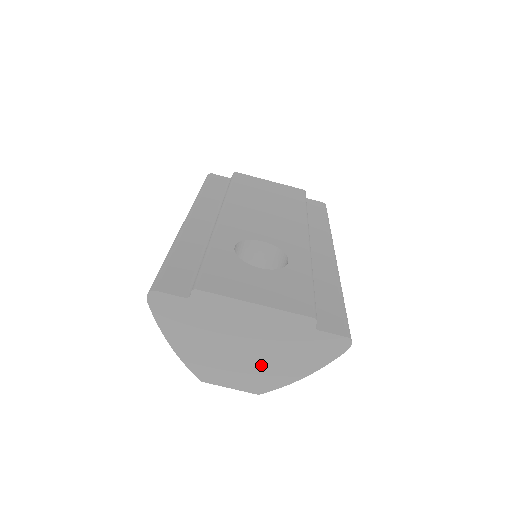
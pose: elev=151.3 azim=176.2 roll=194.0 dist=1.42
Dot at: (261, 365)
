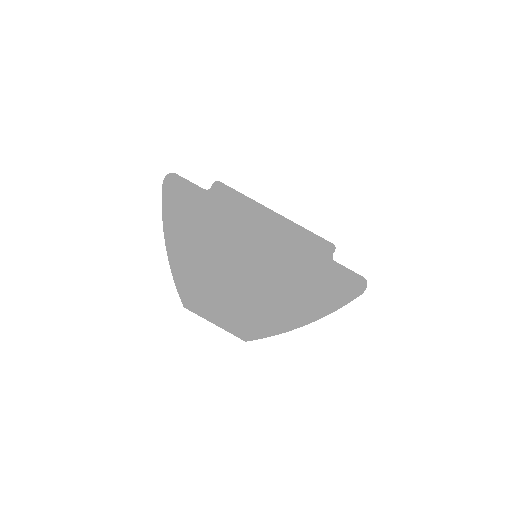
Dot at: (260, 297)
